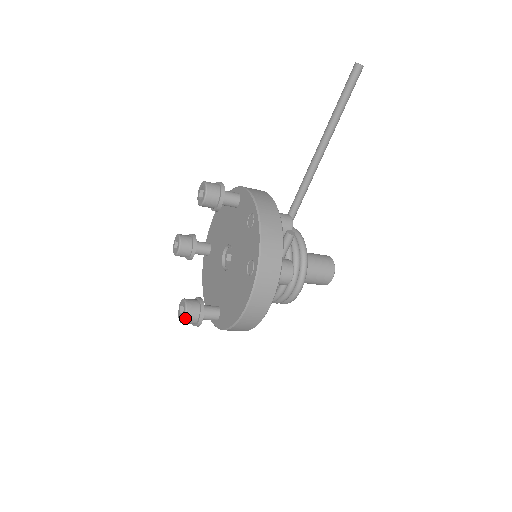
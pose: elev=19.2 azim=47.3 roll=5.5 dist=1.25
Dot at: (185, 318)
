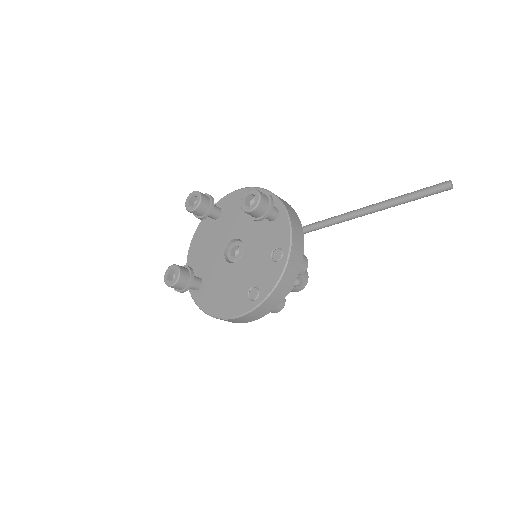
Dot at: (172, 286)
